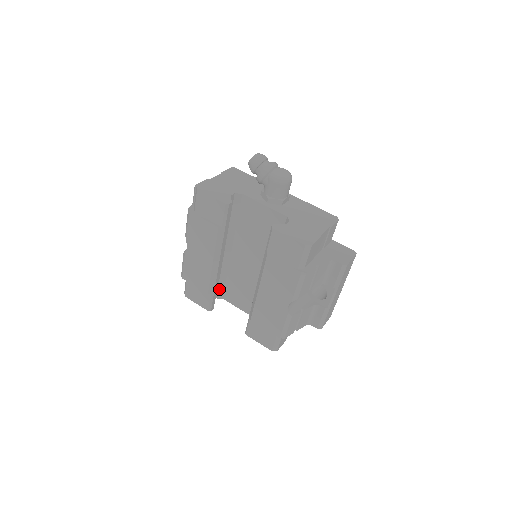
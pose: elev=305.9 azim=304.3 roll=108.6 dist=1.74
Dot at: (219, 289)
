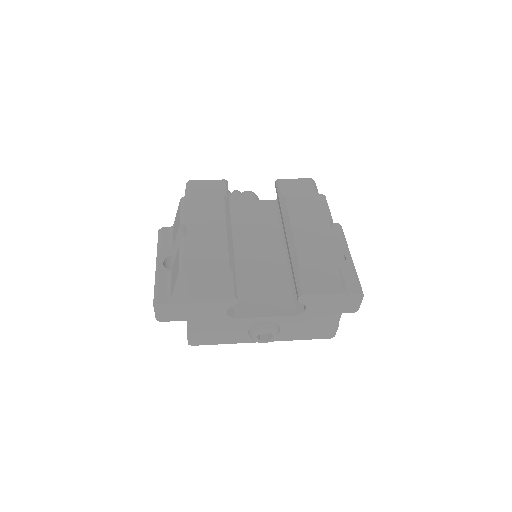
Dot at: occluded
